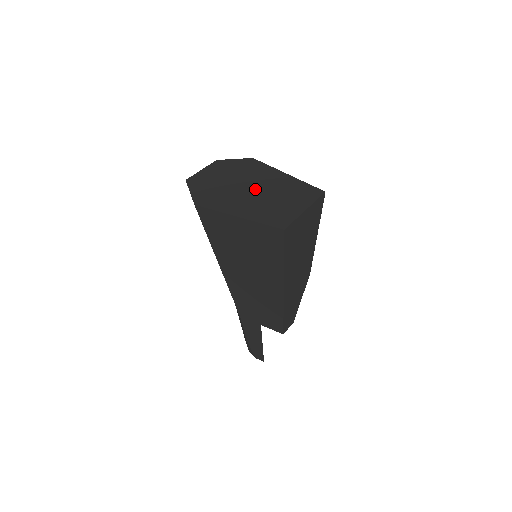
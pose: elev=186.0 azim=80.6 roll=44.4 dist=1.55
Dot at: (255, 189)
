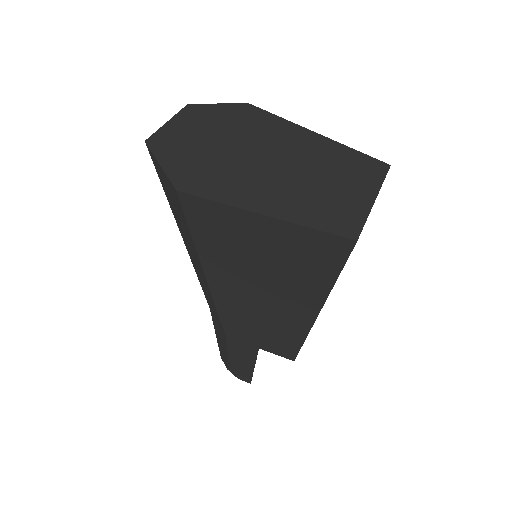
Dot at: (273, 160)
